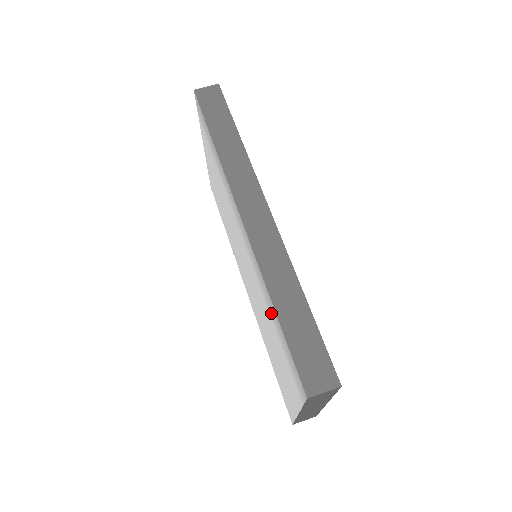
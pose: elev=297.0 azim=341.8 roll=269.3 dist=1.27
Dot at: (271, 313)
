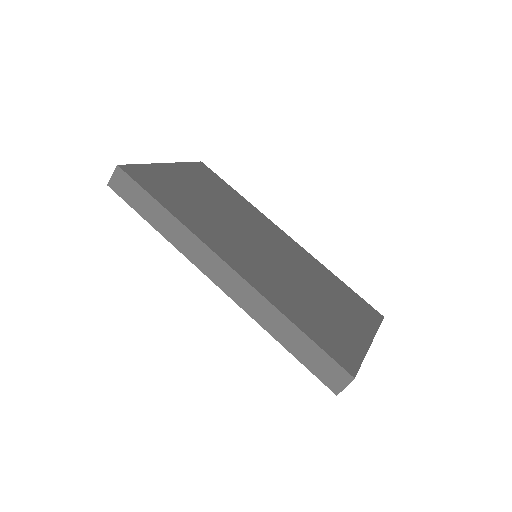
Dot at: occluded
